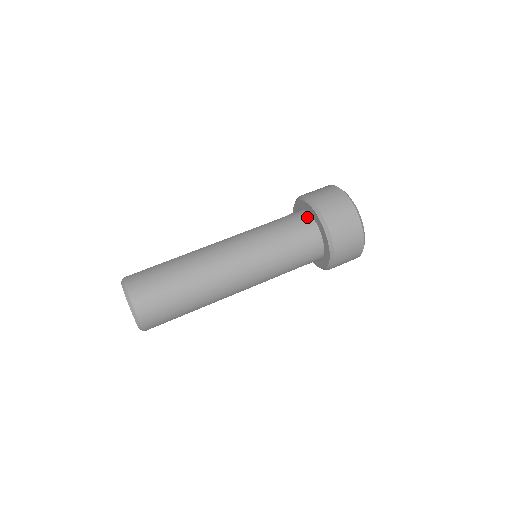
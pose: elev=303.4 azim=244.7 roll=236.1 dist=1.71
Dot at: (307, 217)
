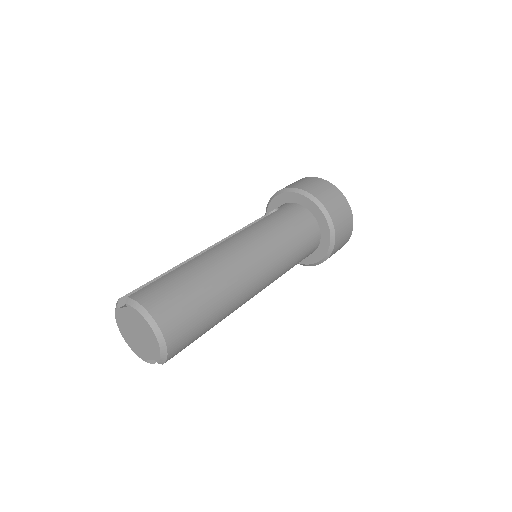
Dot at: (302, 209)
